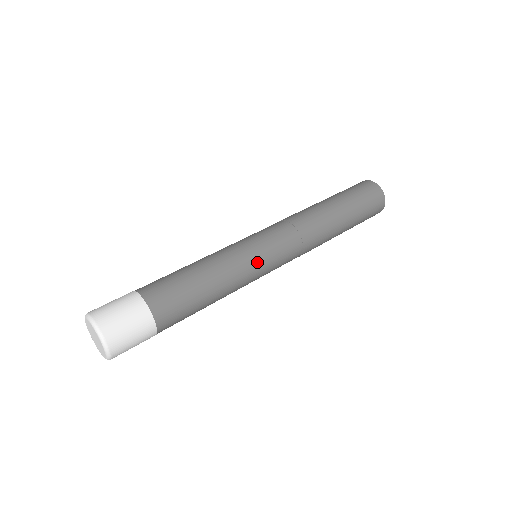
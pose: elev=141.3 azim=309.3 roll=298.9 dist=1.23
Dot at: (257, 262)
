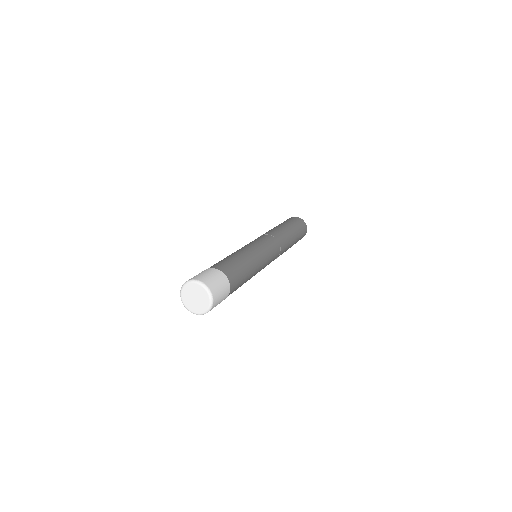
Dot at: (259, 248)
